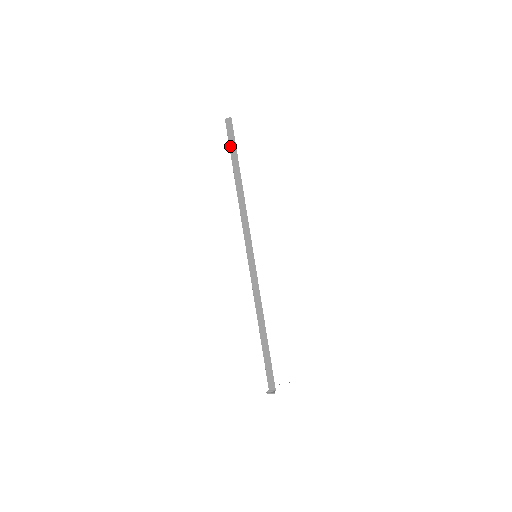
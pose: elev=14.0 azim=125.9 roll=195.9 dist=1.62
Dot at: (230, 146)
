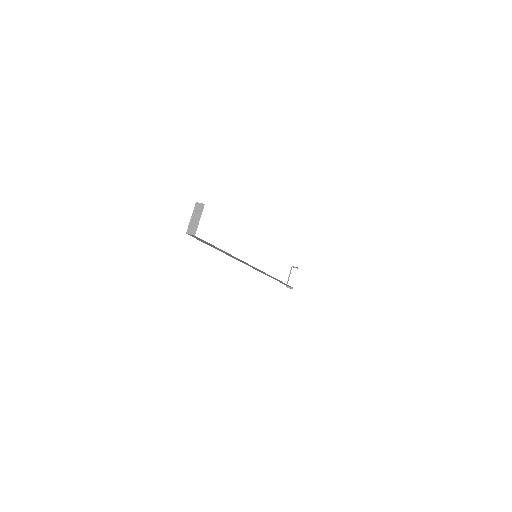
Dot at: occluded
